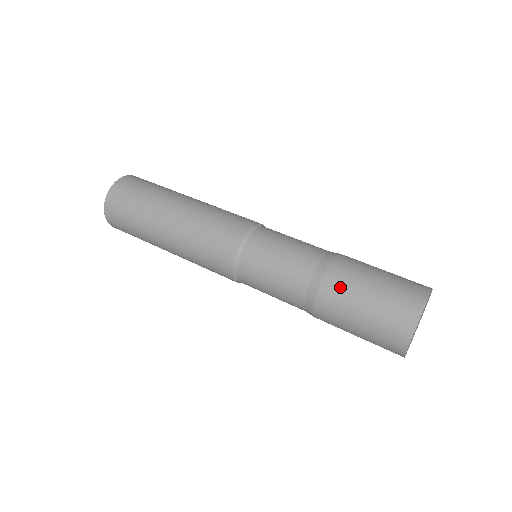
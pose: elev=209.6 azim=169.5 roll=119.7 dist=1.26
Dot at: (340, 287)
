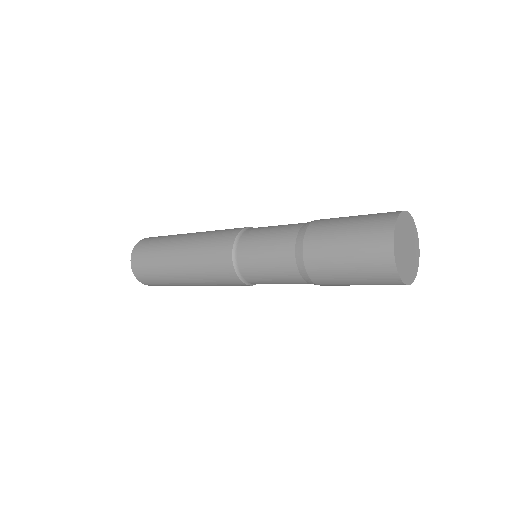
Dot at: (319, 255)
